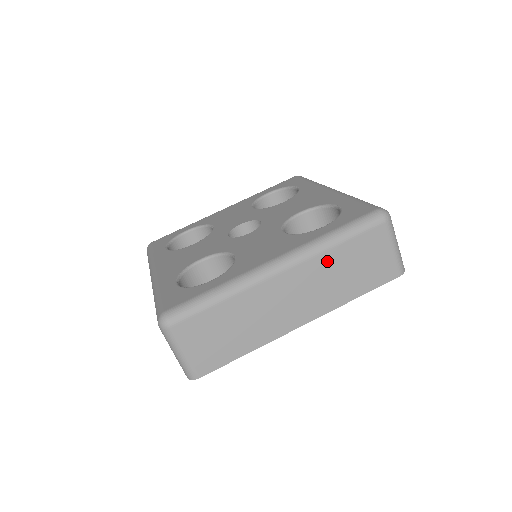
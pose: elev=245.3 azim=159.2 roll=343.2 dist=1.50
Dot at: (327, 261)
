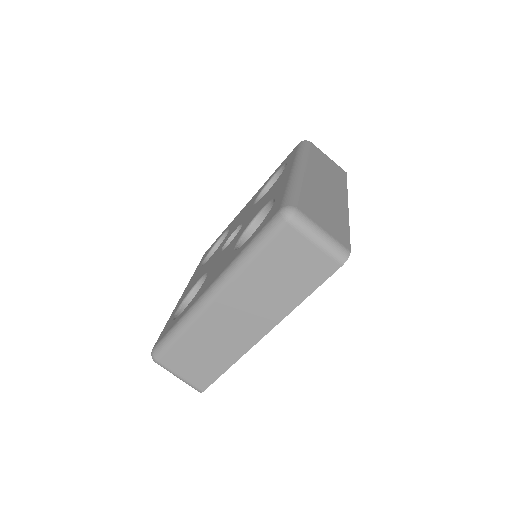
Dot at: (251, 278)
